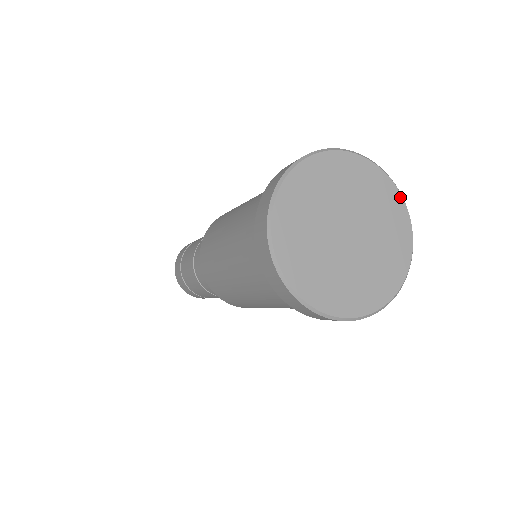
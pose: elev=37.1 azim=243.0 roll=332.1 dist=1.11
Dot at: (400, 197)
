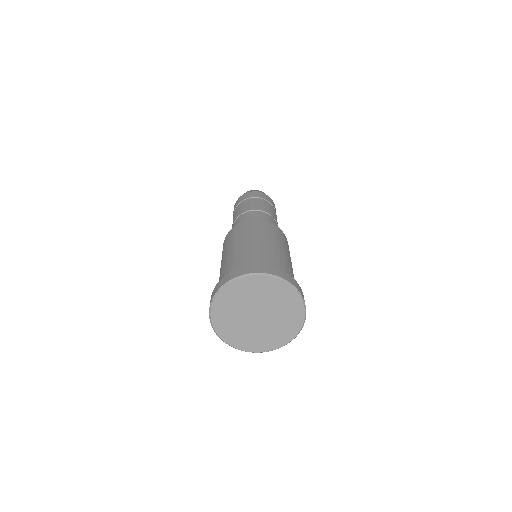
Dot at: (292, 289)
